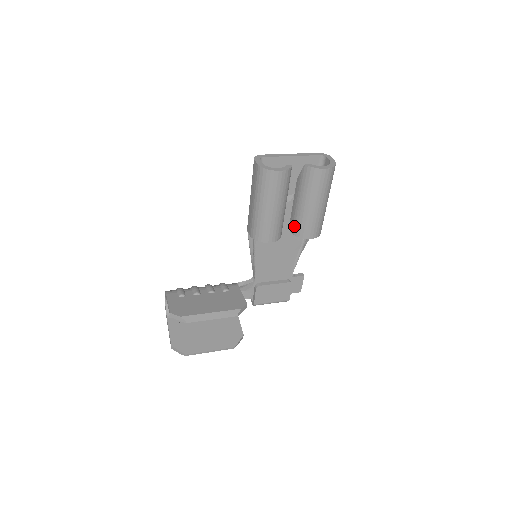
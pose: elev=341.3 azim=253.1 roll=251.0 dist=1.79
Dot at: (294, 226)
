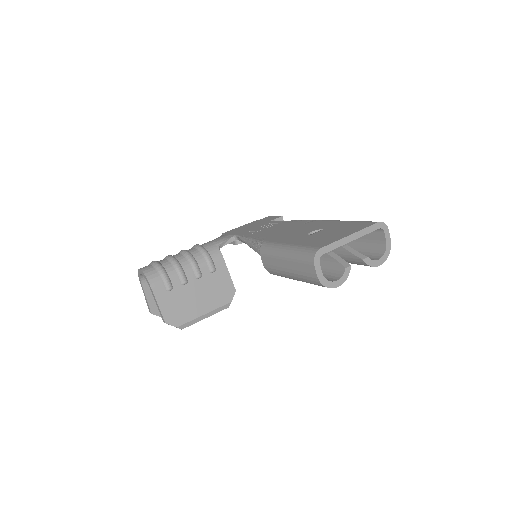
Dot at: occluded
